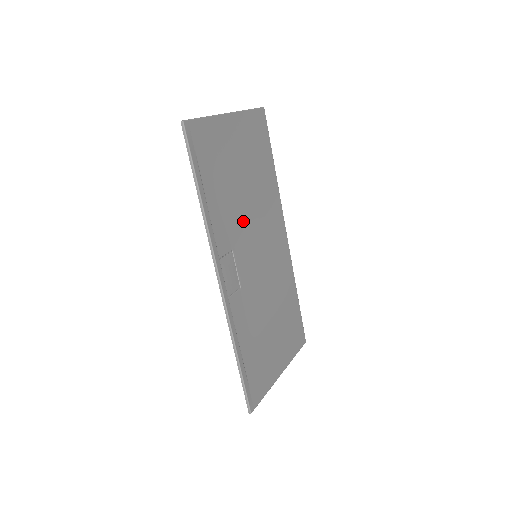
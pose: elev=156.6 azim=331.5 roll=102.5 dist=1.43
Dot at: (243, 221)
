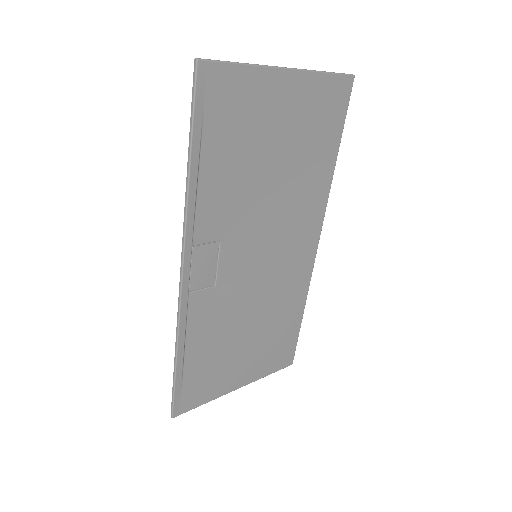
Dot at: (253, 211)
